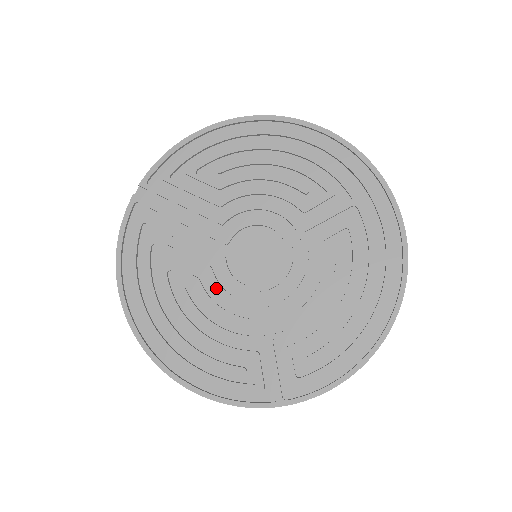
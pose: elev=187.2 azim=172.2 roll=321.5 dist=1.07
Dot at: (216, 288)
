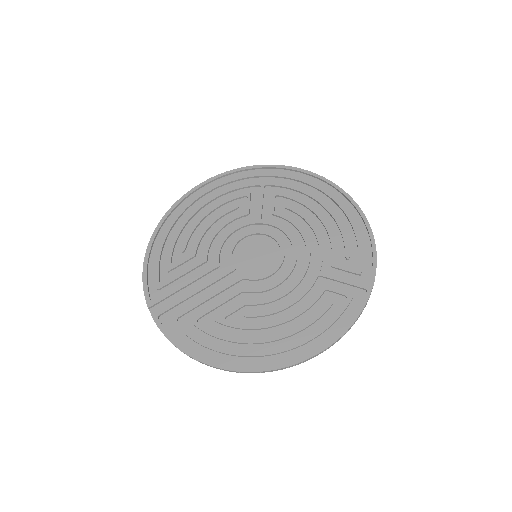
Dot at: (260, 291)
